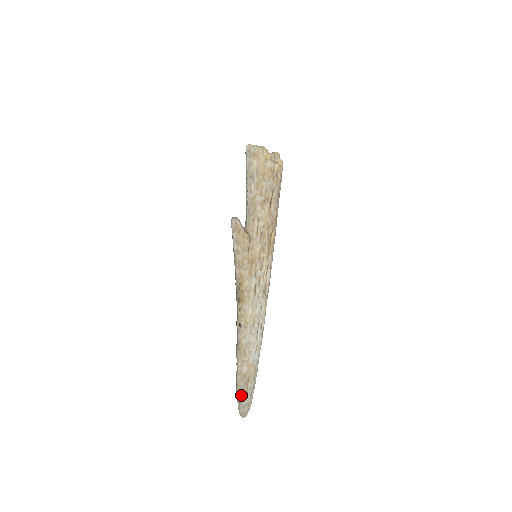
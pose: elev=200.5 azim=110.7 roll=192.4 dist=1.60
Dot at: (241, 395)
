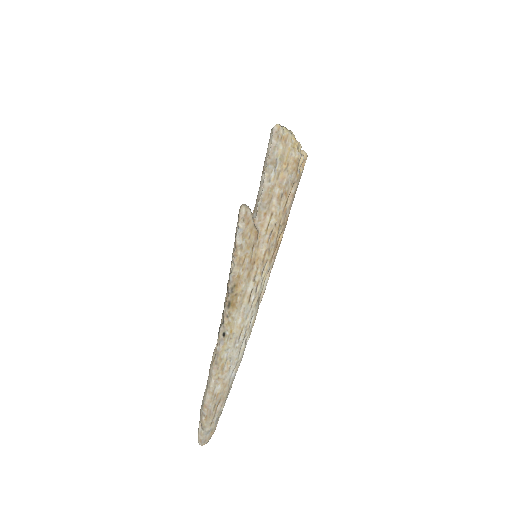
Dot at: (207, 419)
